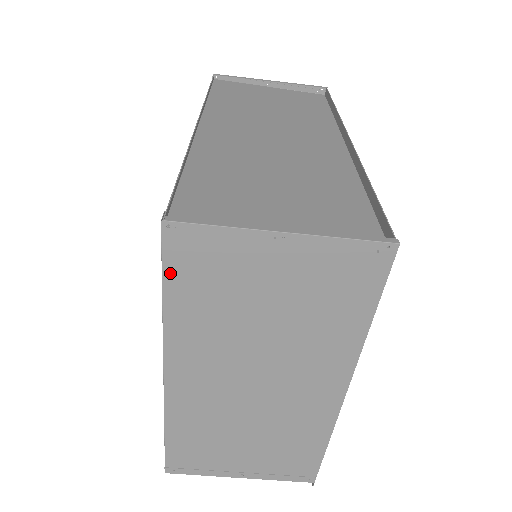
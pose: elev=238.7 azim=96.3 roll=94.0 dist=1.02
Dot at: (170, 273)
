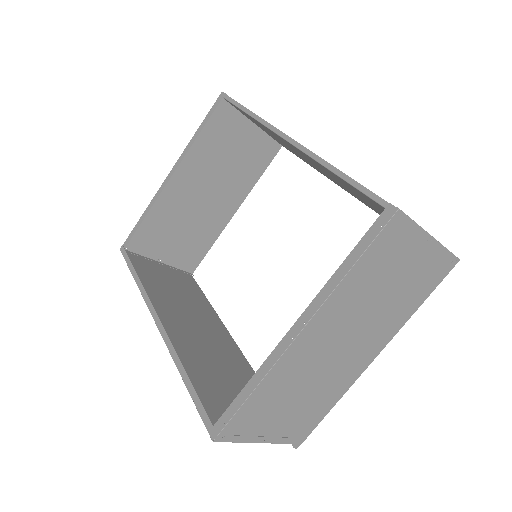
Dot at: (373, 247)
